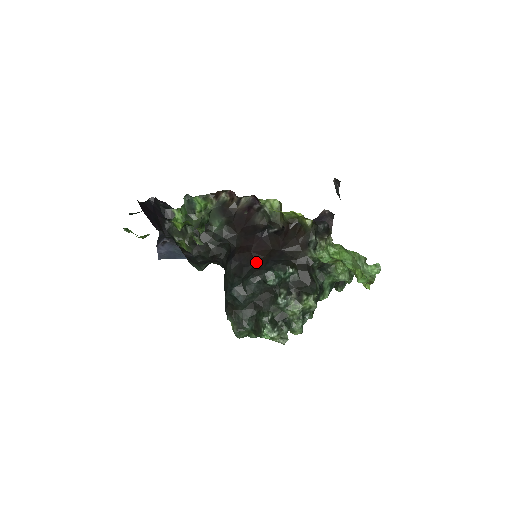
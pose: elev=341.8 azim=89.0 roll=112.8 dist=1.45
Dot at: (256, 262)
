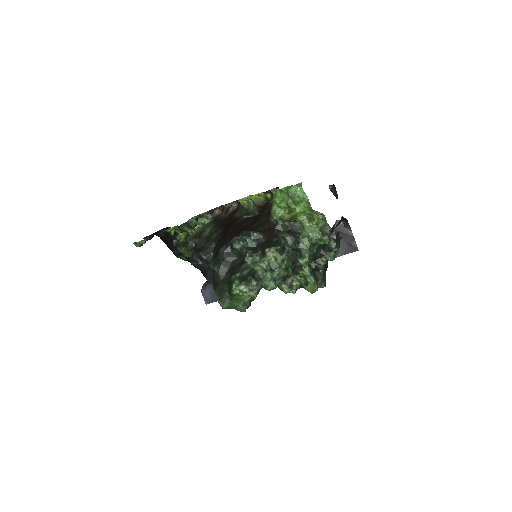
Dot at: (229, 239)
